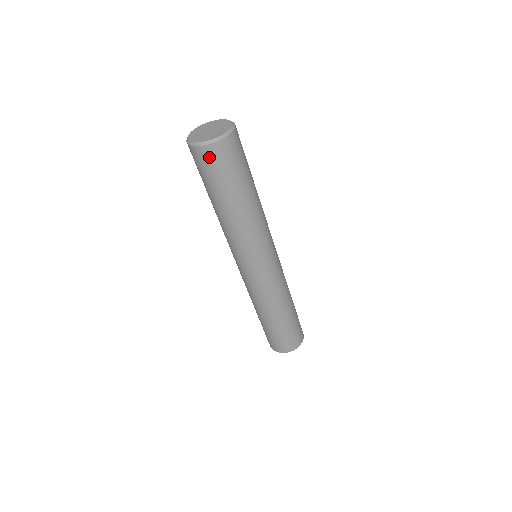
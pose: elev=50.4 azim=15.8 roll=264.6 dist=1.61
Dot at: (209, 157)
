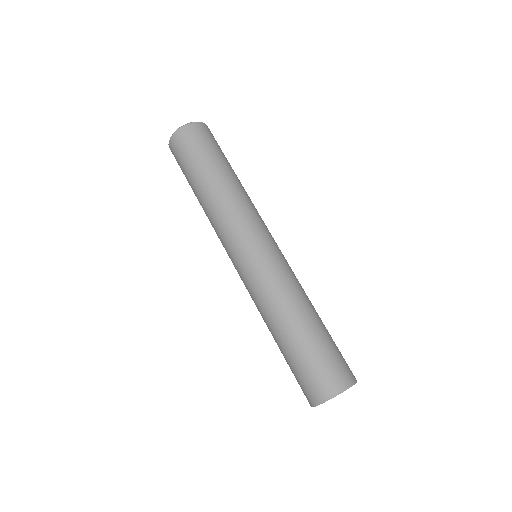
Dot at: (191, 134)
